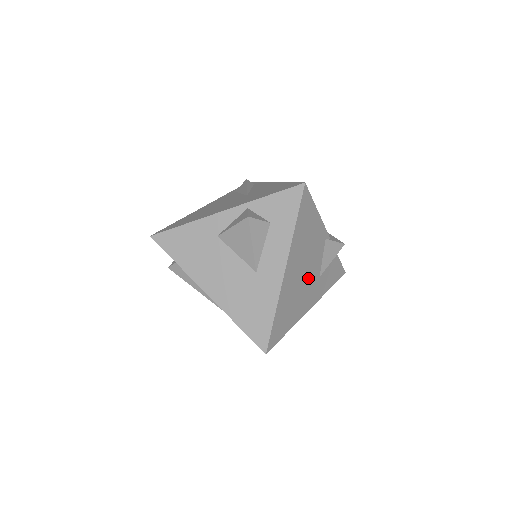
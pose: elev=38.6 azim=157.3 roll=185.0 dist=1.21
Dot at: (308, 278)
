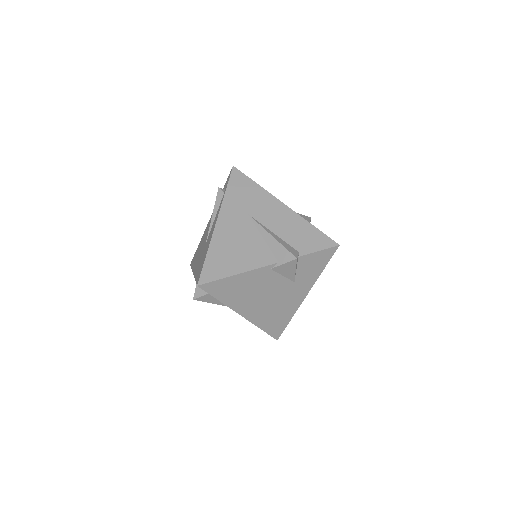
Dot at: (278, 294)
